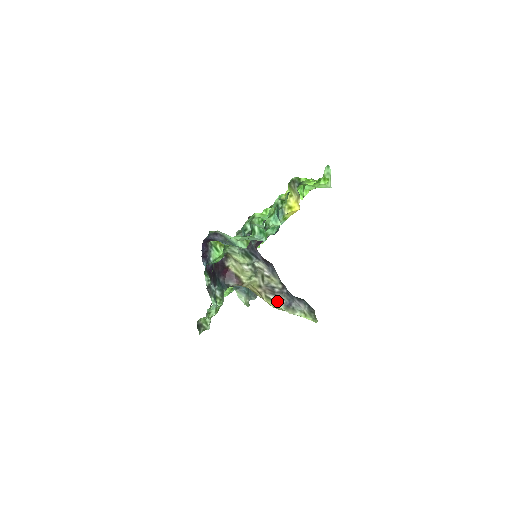
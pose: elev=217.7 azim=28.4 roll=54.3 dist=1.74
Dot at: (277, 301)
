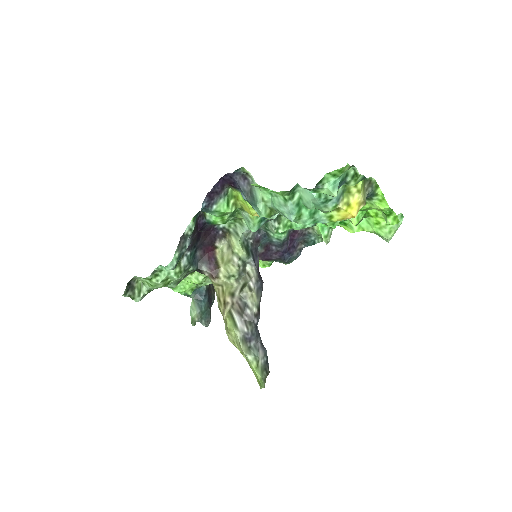
Dot at: (239, 324)
